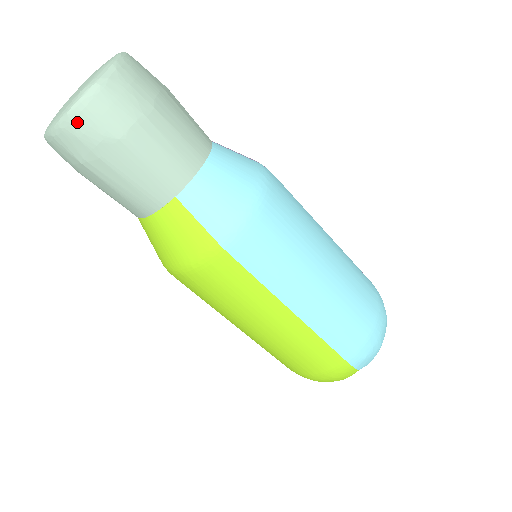
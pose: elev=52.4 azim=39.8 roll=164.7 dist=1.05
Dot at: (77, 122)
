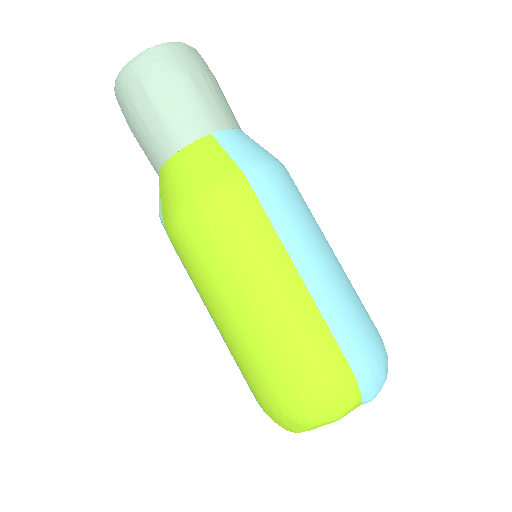
Dot at: (158, 54)
